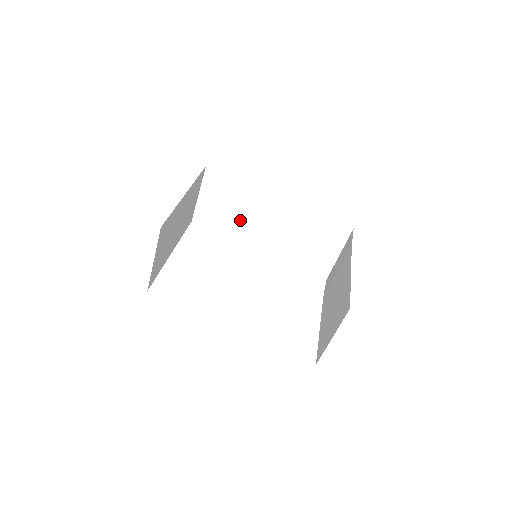
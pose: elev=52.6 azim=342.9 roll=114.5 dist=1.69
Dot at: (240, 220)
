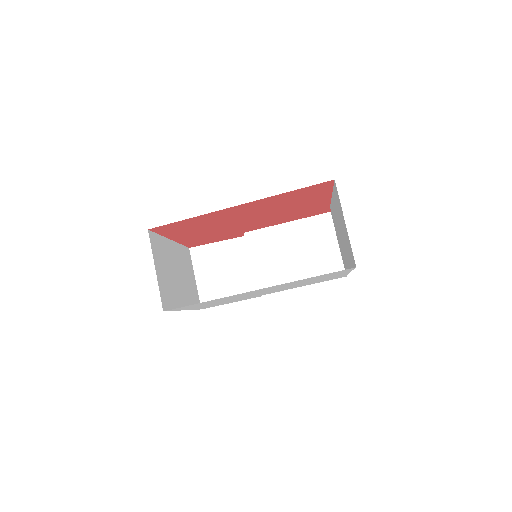
Dot at: (242, 282)
